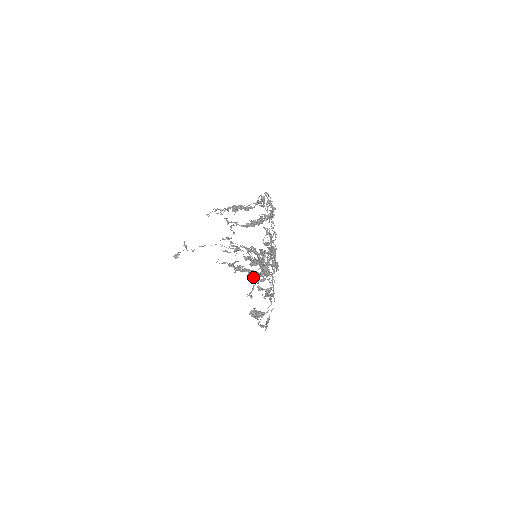
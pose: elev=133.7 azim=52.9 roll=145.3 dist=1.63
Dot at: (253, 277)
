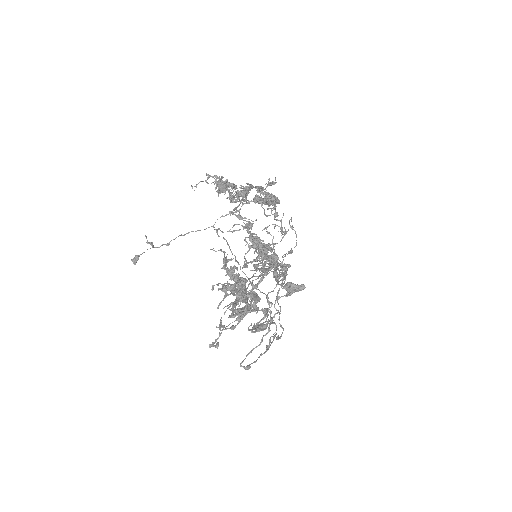
Dot at: (220, 319)
